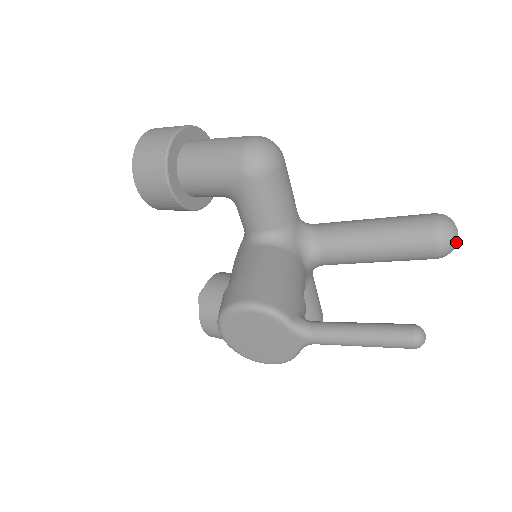
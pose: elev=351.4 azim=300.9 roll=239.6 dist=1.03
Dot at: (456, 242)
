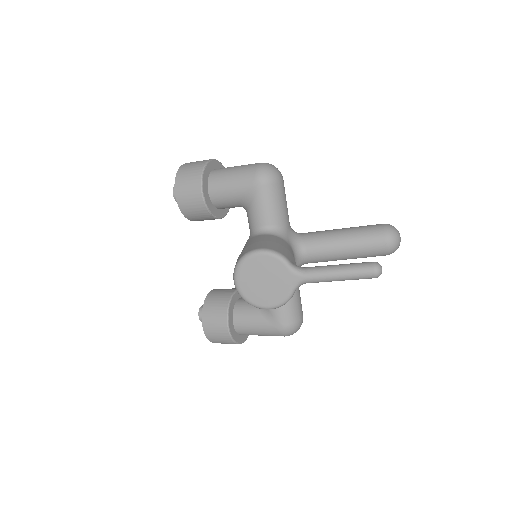
Dot at: (399, 241)
